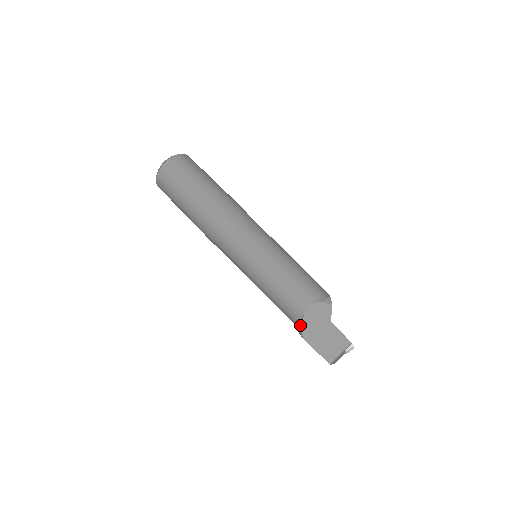
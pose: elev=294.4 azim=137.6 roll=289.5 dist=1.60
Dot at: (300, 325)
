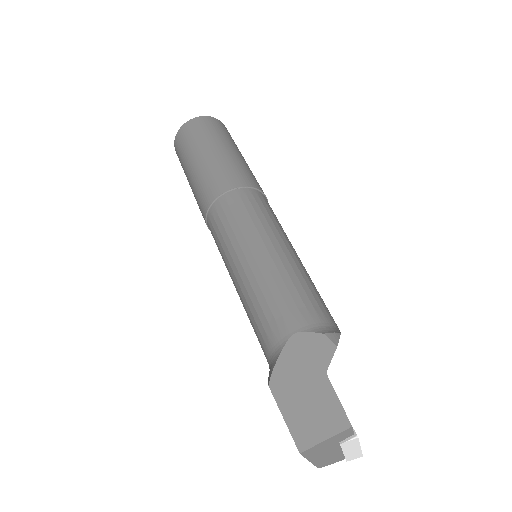
Dot at: (273, 363)
